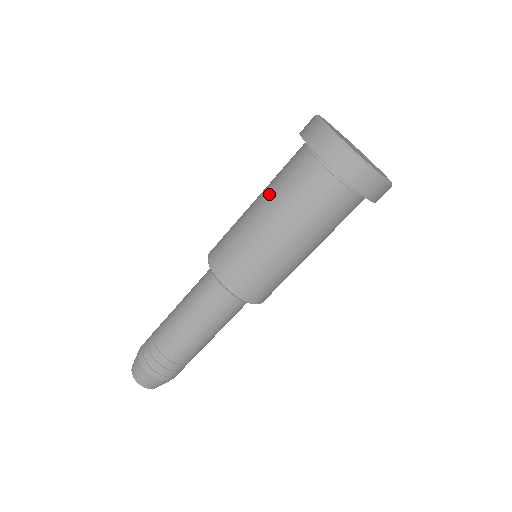
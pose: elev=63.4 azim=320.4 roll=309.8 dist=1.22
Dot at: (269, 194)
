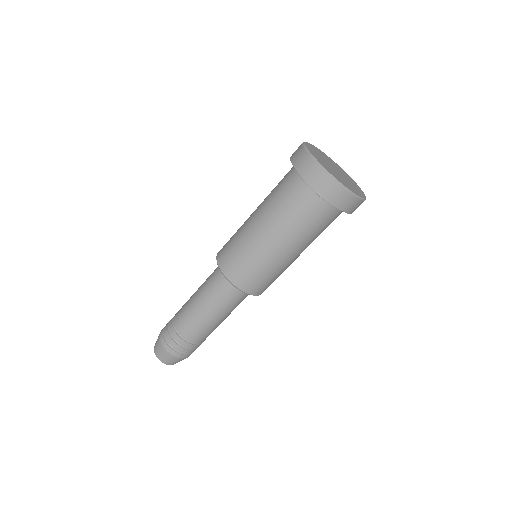
Dot at: (286, 231)
